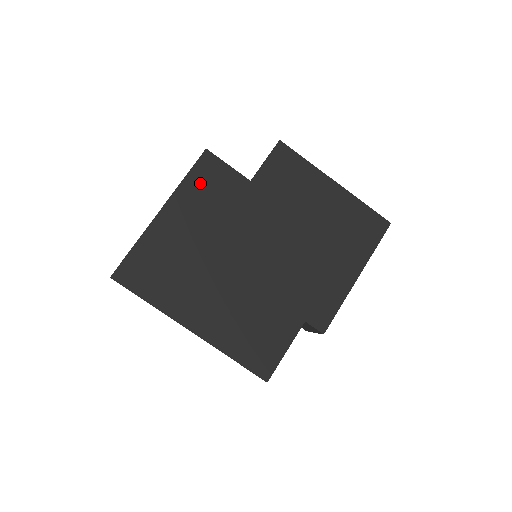
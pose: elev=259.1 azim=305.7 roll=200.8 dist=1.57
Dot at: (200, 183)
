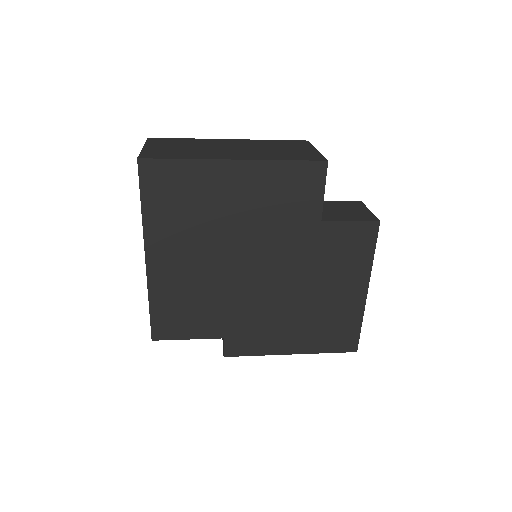
Dot at: (289, 178)
